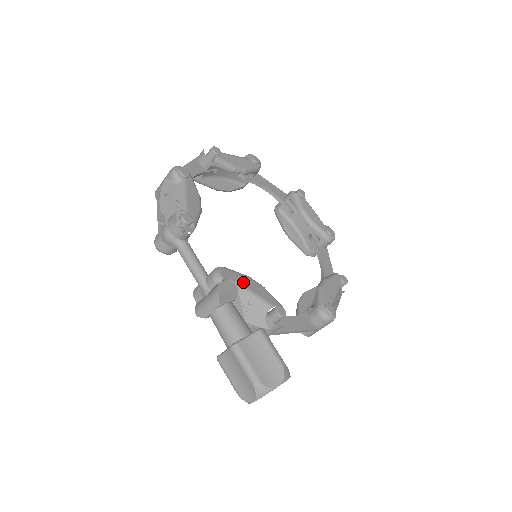
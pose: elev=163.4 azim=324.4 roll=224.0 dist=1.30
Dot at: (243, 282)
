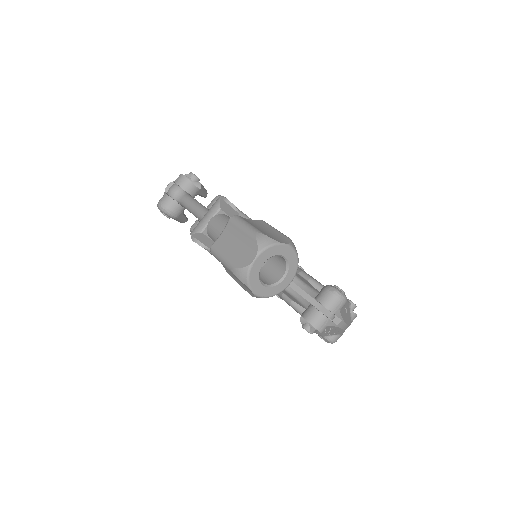
Dot at: (245, 214)
